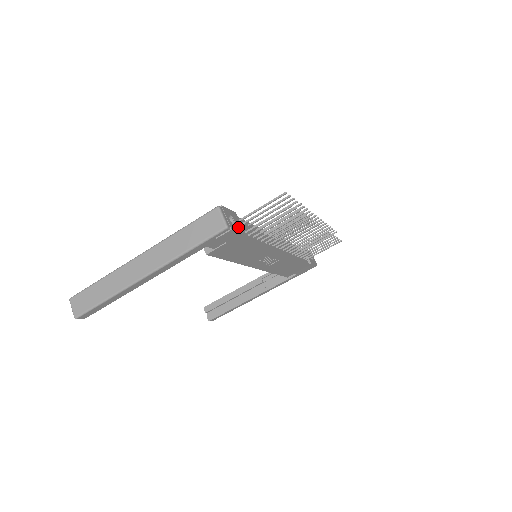
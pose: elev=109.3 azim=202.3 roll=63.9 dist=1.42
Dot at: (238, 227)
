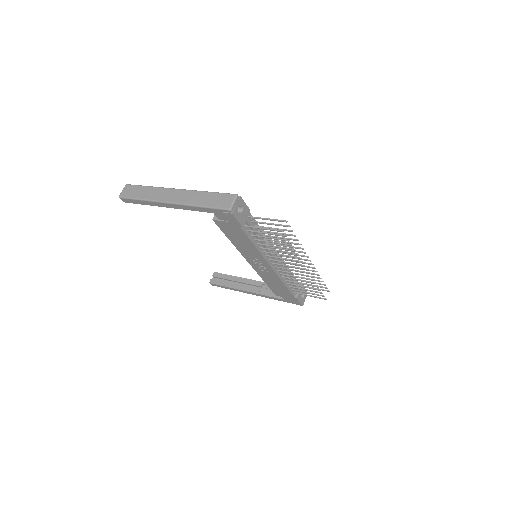
Dot at: (241, 217)
